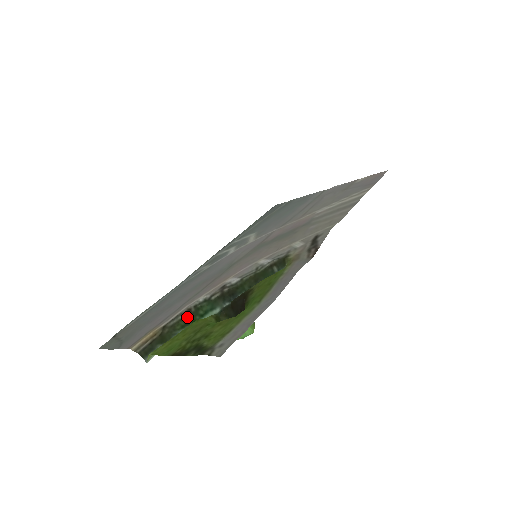
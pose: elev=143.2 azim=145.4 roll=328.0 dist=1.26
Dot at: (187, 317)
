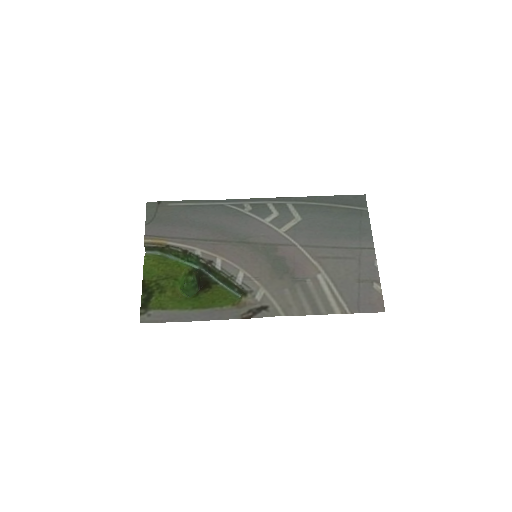
Dot at: (182, 253)
